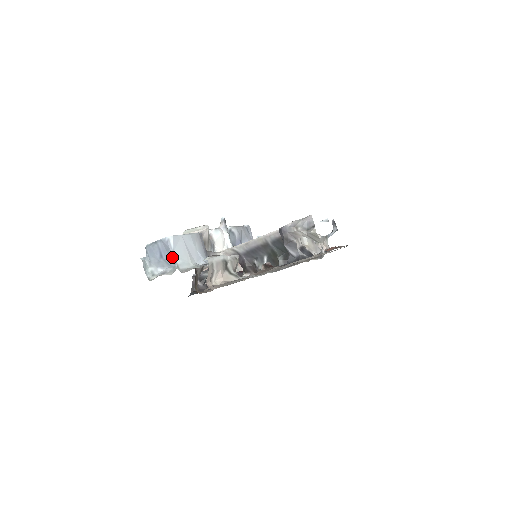
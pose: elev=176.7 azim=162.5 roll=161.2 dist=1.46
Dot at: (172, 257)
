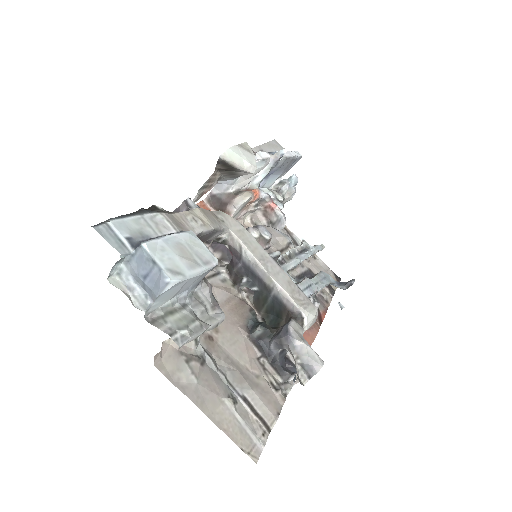
Dot at: (153, 295)
